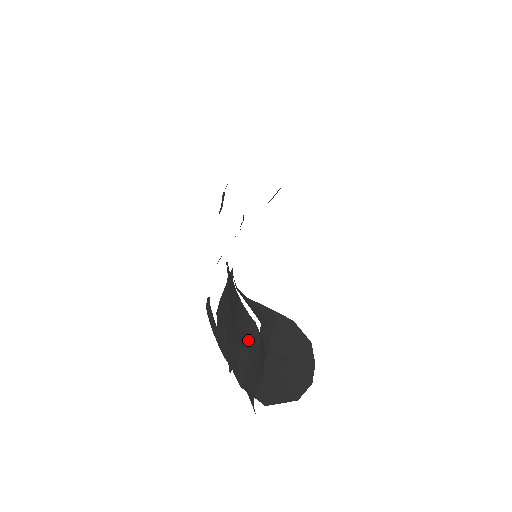
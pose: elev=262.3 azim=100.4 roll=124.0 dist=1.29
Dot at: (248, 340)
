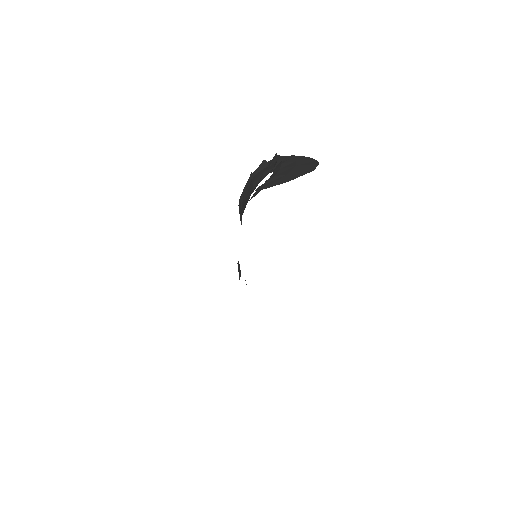
Dot at: (264, 173)
